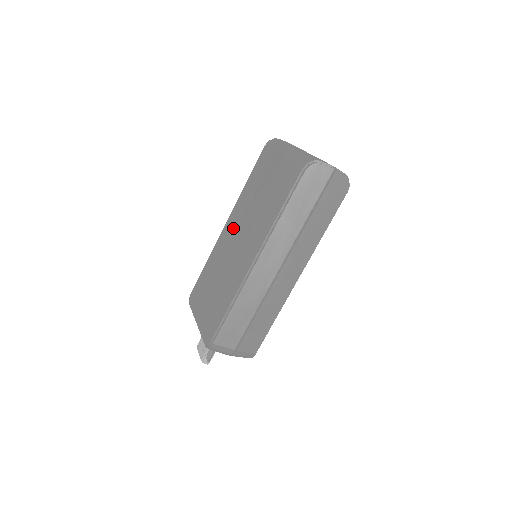
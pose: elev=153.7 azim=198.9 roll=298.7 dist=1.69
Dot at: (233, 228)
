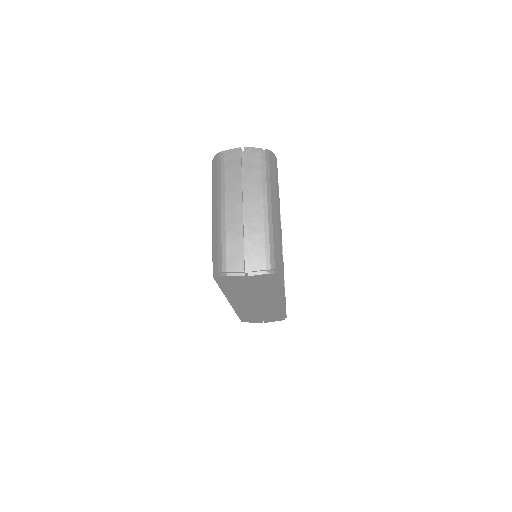
Dot at: occluded
